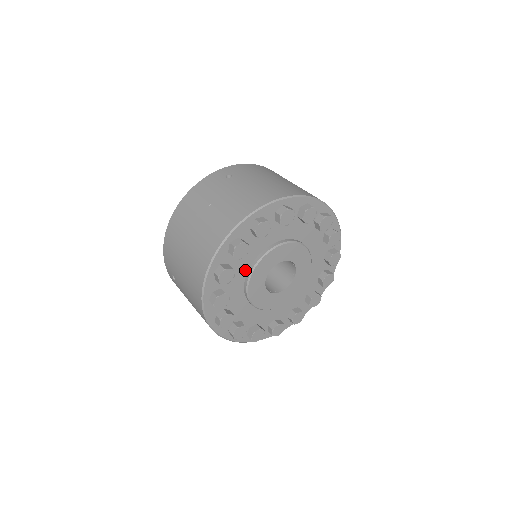
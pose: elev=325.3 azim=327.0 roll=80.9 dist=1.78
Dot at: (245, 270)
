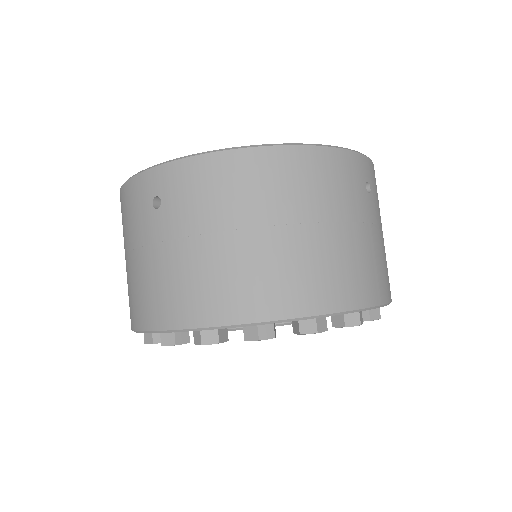
Dot at: occluded
